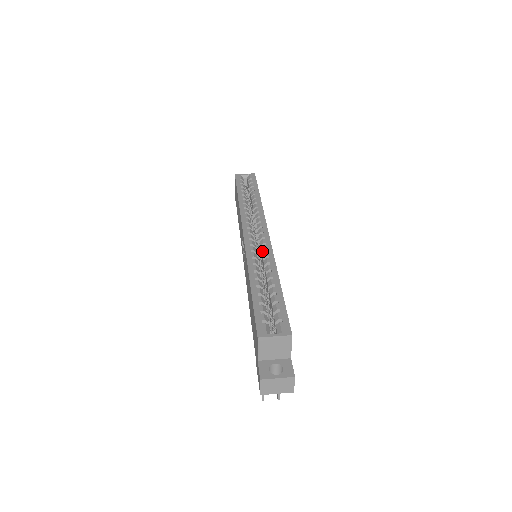
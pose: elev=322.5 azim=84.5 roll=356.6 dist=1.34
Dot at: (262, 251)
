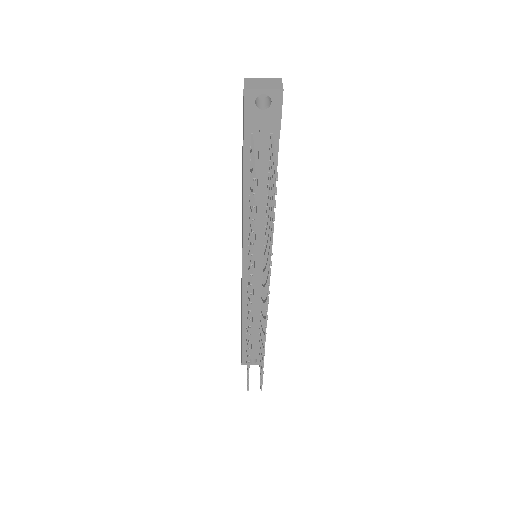
Dot at: occluded
